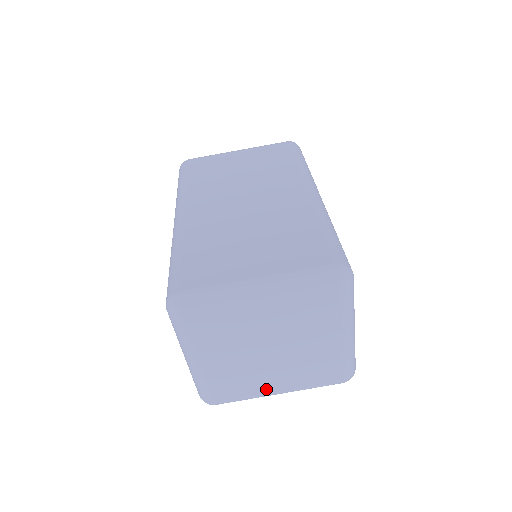
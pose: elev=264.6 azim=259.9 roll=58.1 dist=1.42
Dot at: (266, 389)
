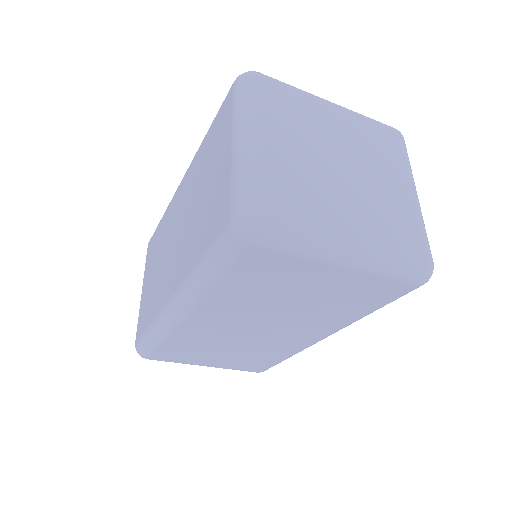
Dot at: occluded
